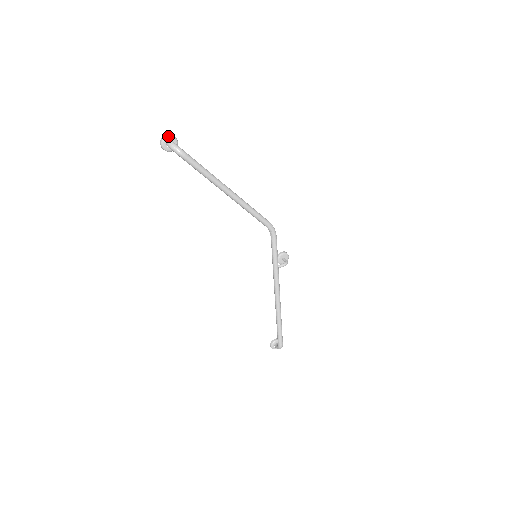
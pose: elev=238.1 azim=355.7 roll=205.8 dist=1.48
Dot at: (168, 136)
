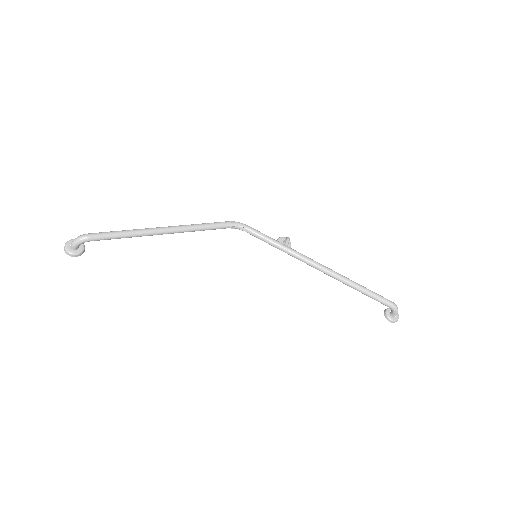
Dot at: (67, 243)
